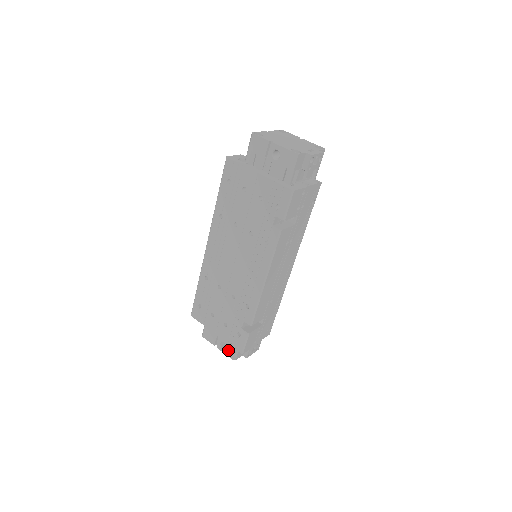
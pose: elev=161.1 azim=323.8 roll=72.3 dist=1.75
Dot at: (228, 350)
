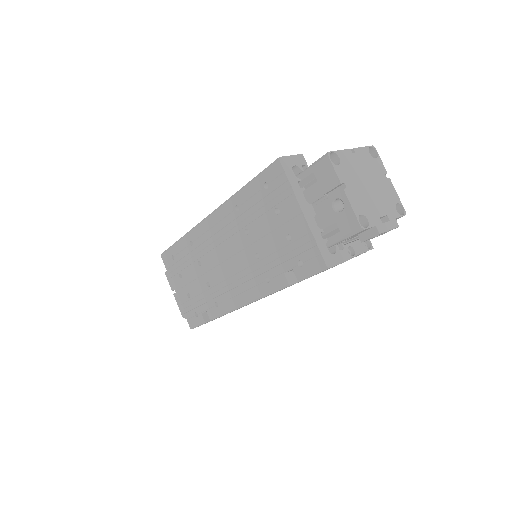
Dot at: occluded
